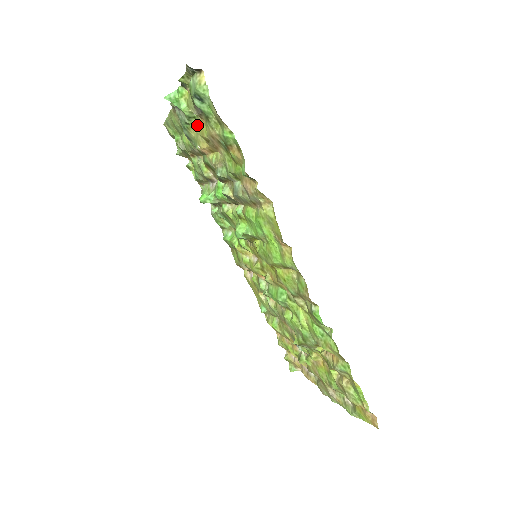
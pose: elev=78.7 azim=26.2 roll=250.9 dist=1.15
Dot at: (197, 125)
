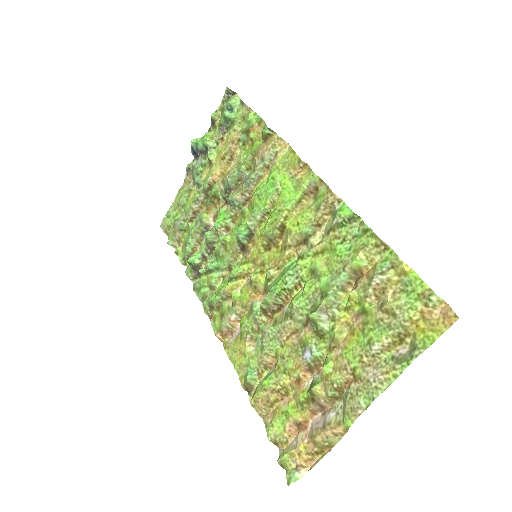
Dot at: (215, 155)
